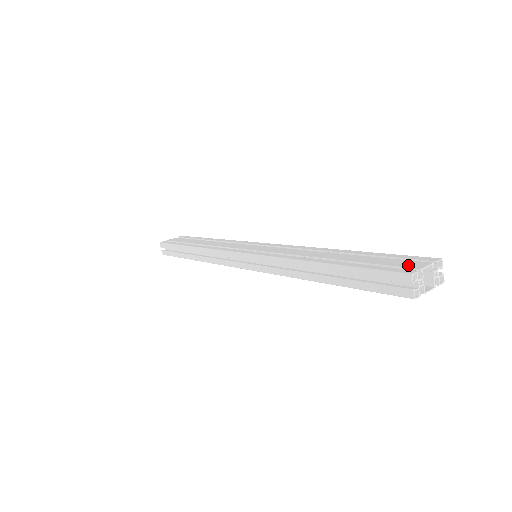
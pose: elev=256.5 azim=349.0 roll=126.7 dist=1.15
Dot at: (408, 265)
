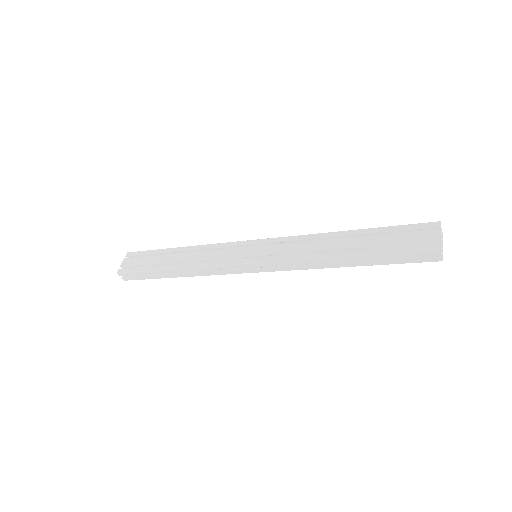
Dot at: (426, 238)
